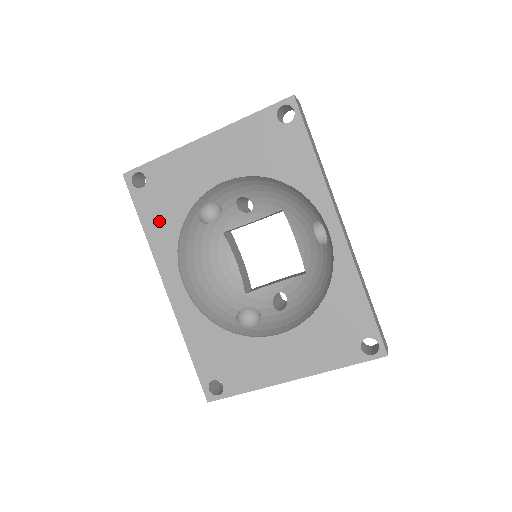
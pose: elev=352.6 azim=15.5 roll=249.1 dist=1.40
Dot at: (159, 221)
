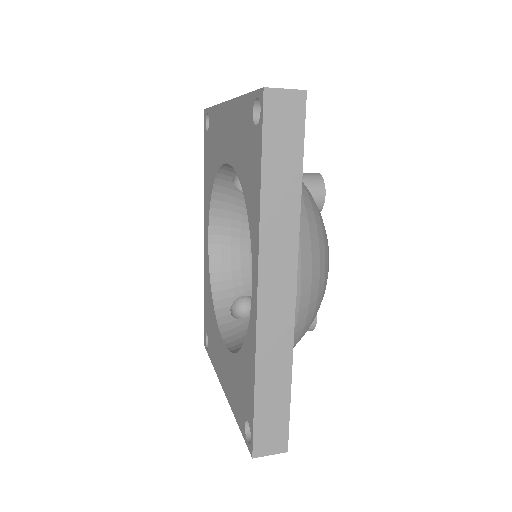
Dot at: (208, 171)
